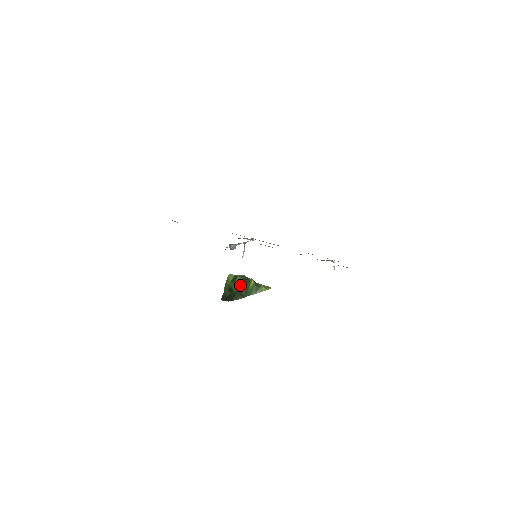
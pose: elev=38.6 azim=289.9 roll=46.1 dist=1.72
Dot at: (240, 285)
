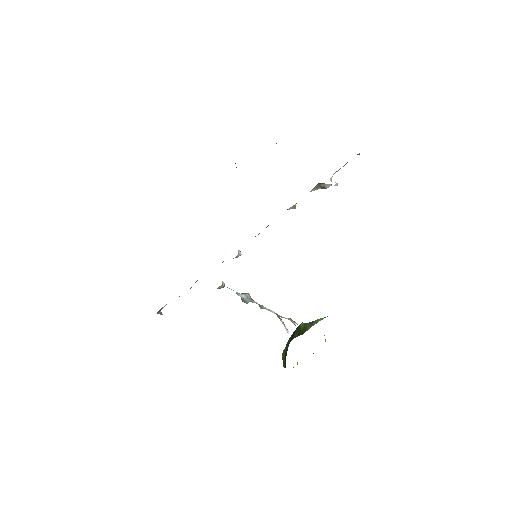
Dot at: (291, 338)
